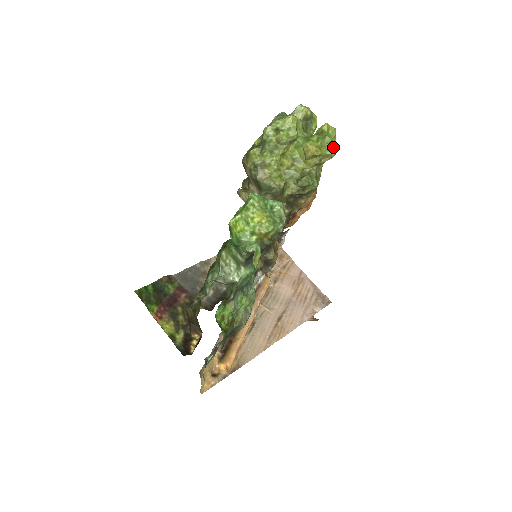
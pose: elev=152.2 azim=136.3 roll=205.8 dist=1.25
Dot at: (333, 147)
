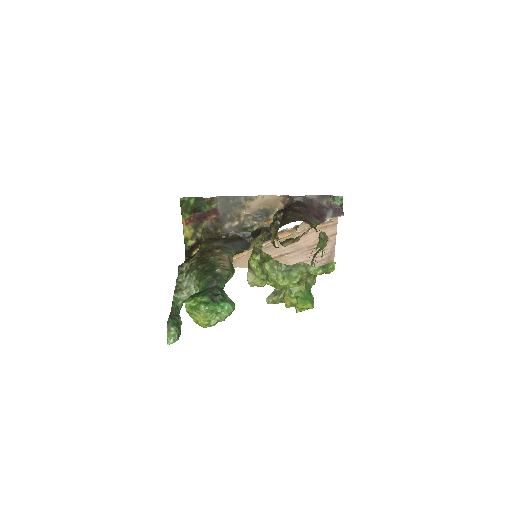
Dot at: occluded
